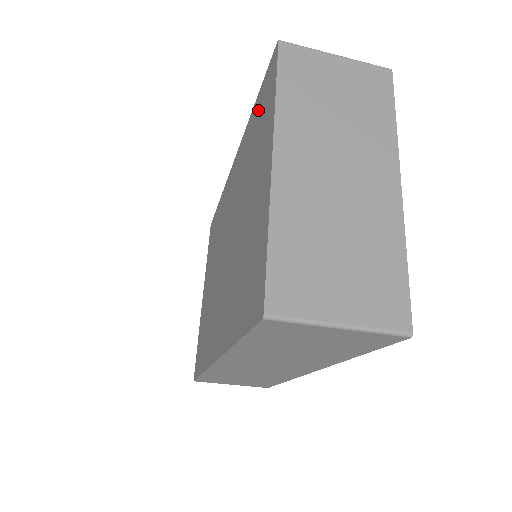
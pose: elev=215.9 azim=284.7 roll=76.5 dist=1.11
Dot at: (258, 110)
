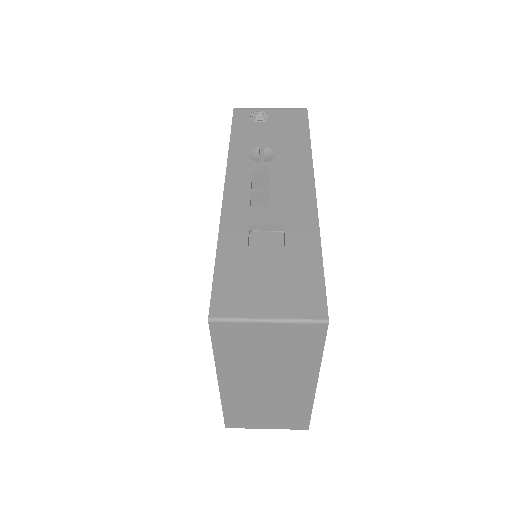
Dot at: occluded
